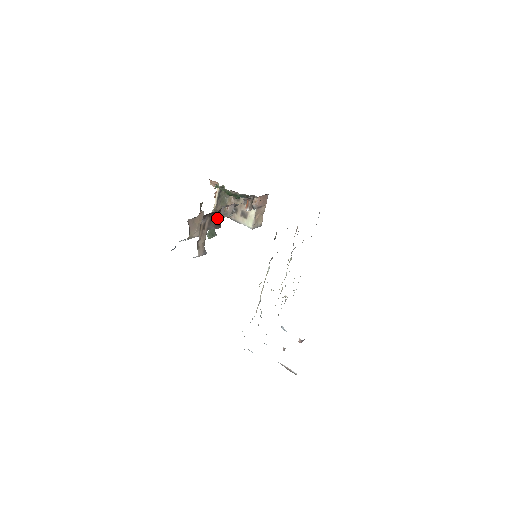
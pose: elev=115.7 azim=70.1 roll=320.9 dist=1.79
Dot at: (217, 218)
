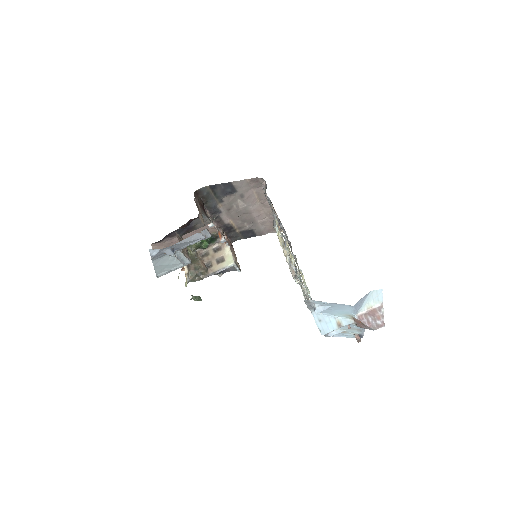
Dot at: occluded
